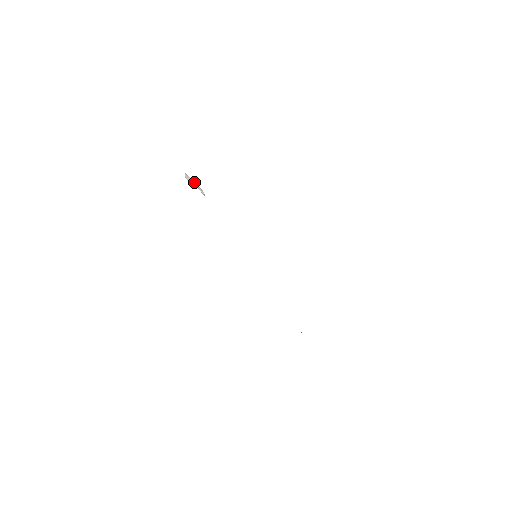
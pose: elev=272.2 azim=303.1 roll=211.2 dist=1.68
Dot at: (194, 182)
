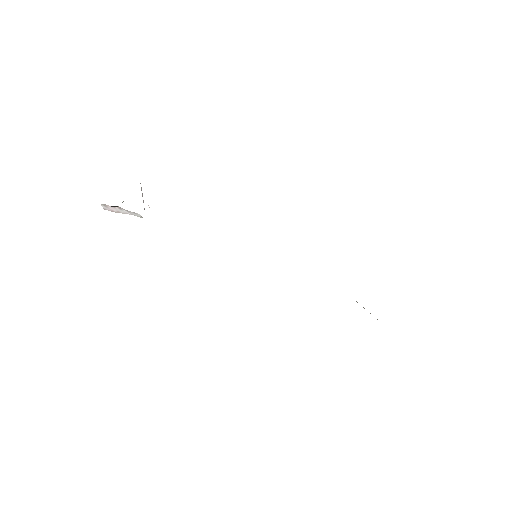
Dot at: (119, 209)
